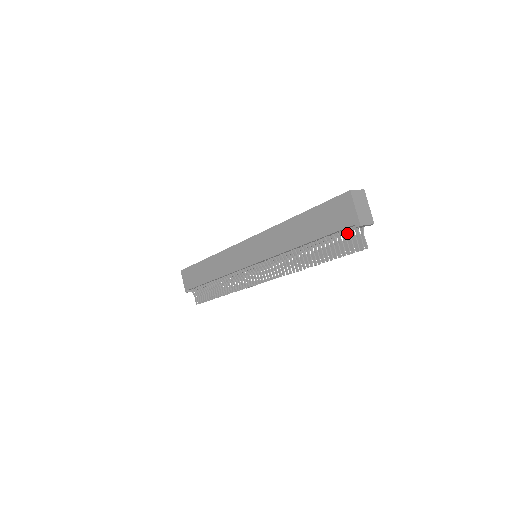
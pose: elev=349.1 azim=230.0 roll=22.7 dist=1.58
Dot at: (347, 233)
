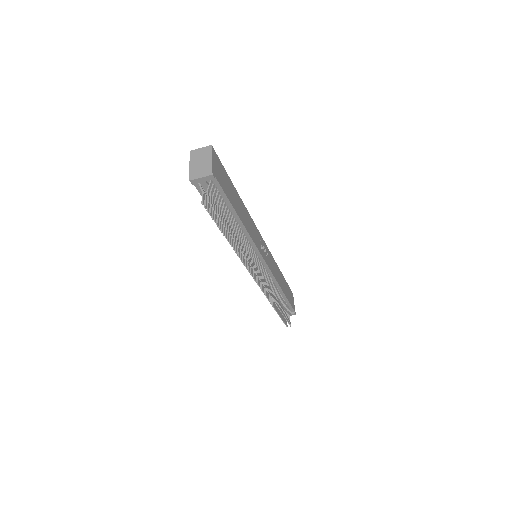
Dot at: occluded
